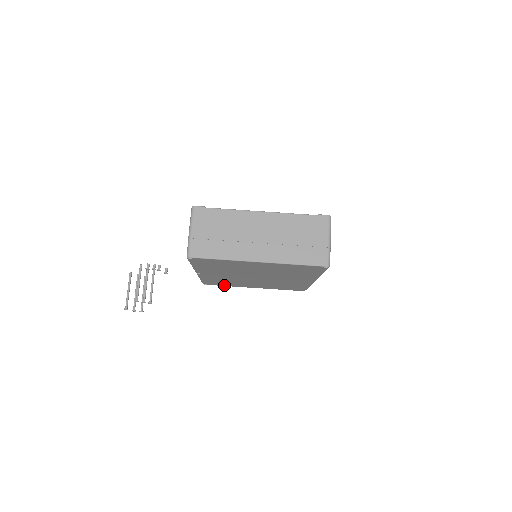
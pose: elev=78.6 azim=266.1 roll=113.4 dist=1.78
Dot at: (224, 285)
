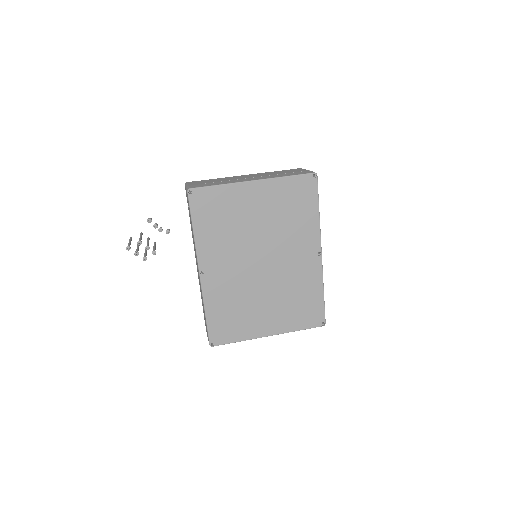
Dot at: (234, 338)
